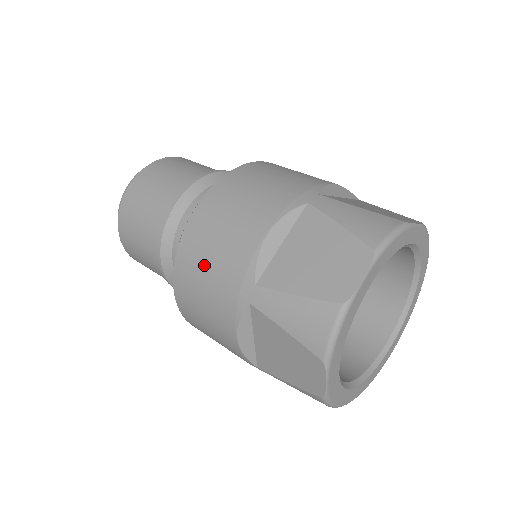
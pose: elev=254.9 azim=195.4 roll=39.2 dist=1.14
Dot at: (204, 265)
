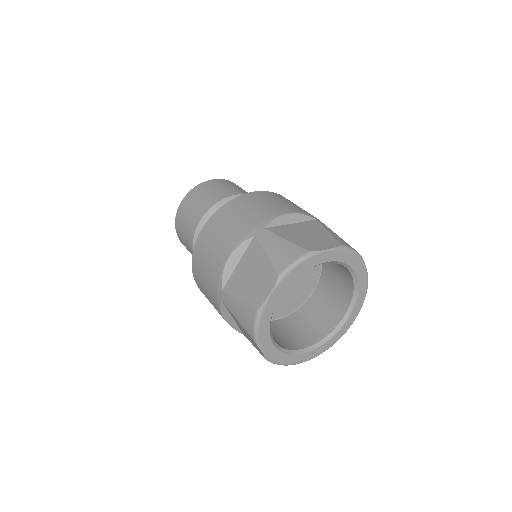
Dot at: (239, 212)
